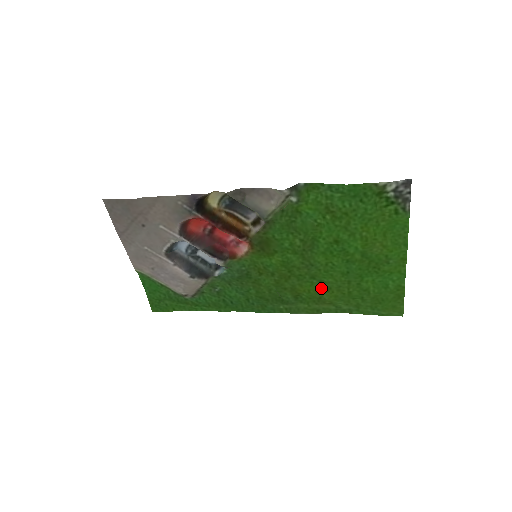
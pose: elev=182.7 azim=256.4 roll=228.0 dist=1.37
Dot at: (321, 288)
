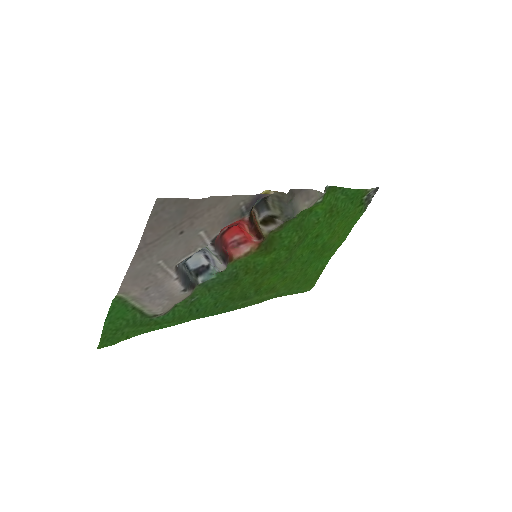
Dot at: (280, 278)
